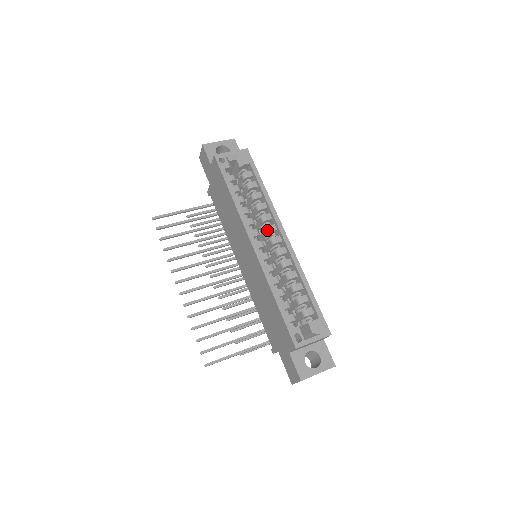
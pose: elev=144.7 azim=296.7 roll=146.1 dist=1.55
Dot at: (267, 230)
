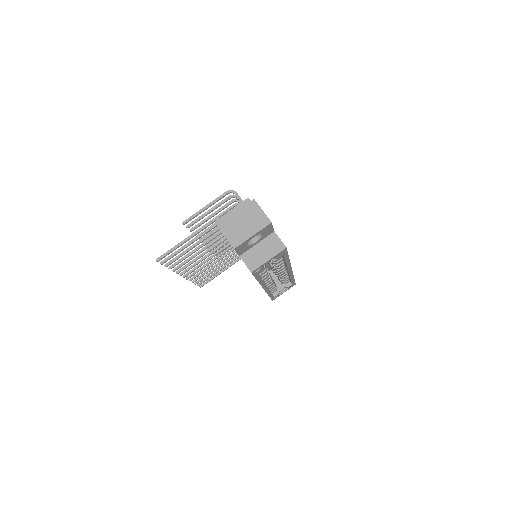
Dot at: occluded
